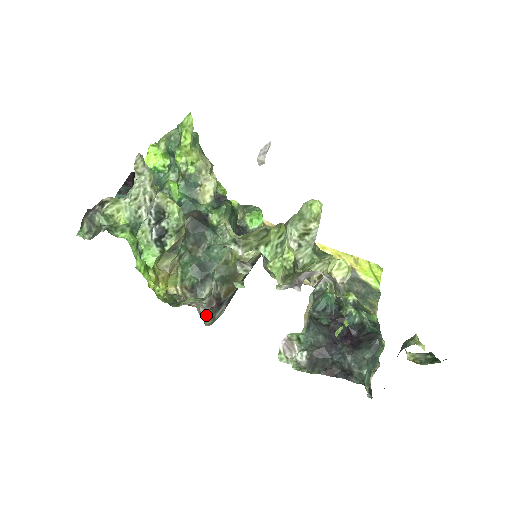
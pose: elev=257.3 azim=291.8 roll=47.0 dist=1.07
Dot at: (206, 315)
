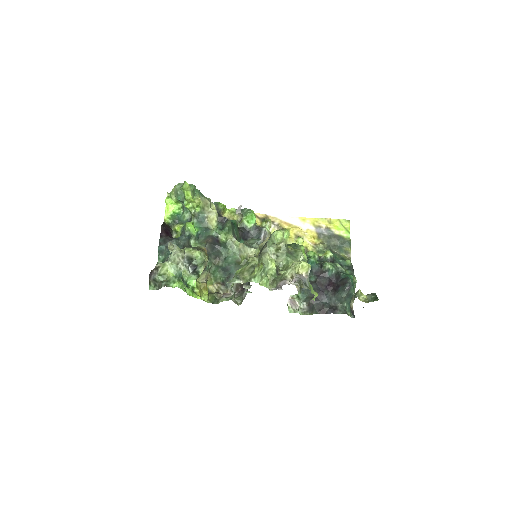
Dot at: (237, 298)
